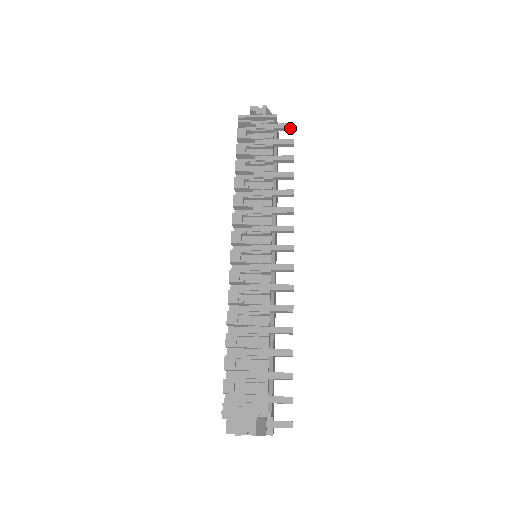
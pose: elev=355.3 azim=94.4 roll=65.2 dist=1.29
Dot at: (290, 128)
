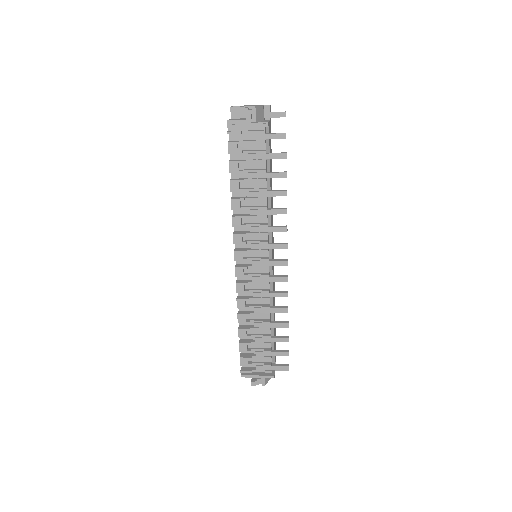
Dot at: (282, 138)
